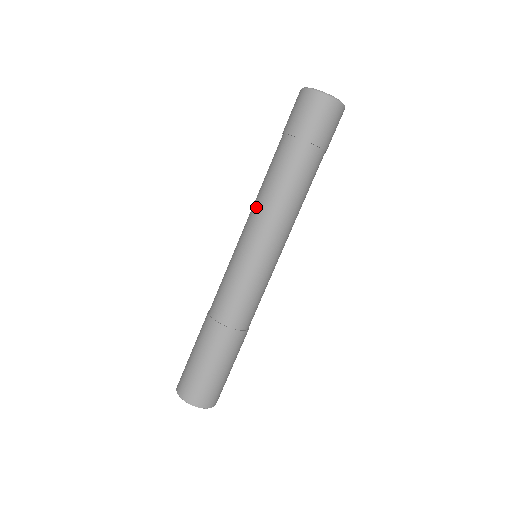
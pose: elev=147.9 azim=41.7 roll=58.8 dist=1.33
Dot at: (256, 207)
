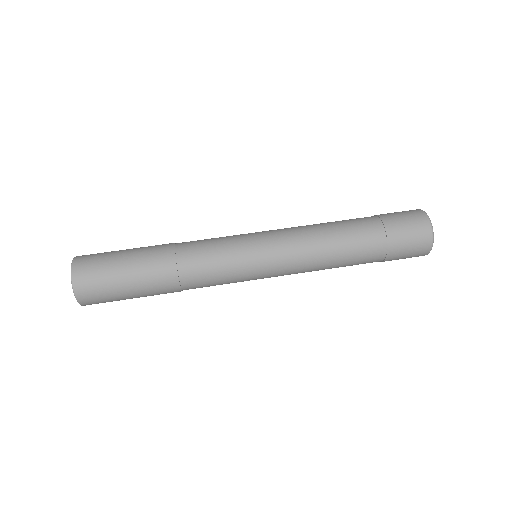
Dot at: (305, 233)
